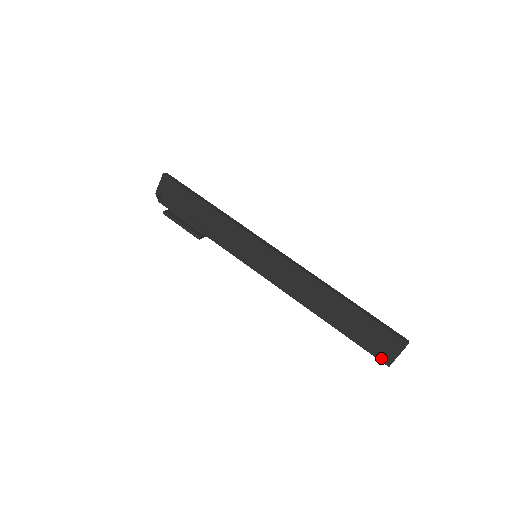
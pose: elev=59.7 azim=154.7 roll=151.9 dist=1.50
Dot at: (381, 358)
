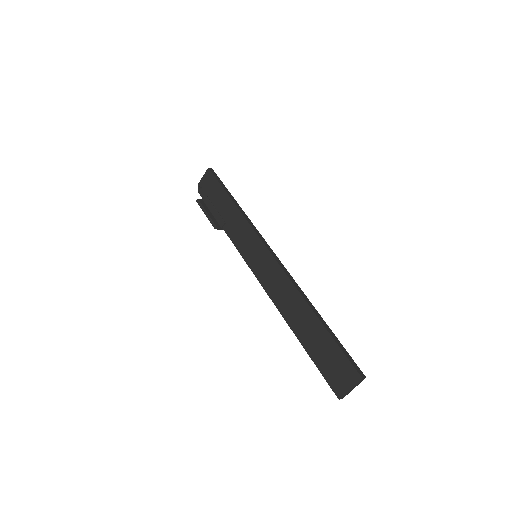
Dot at: (334, 388)
